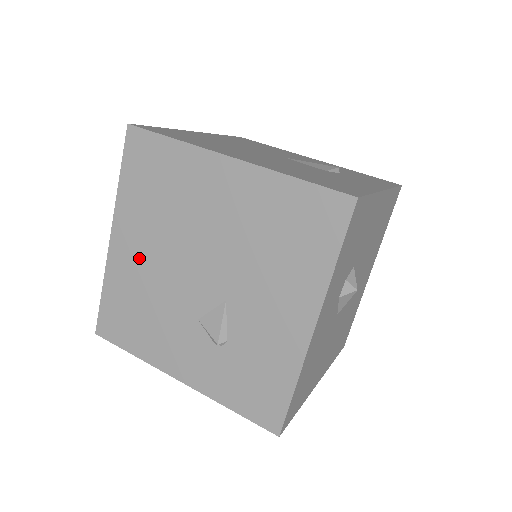
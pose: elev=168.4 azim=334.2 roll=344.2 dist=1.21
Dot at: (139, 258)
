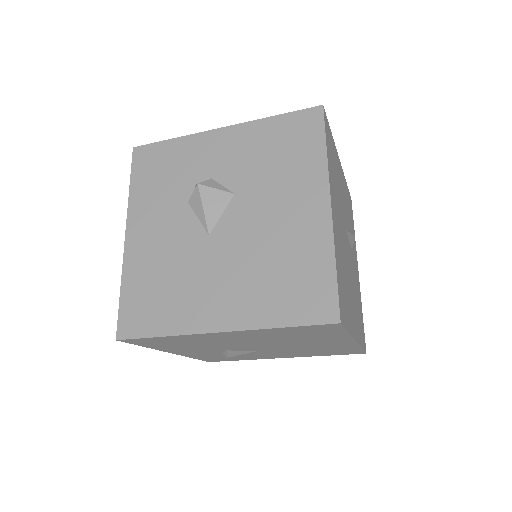
Dot at: (227, 339)
